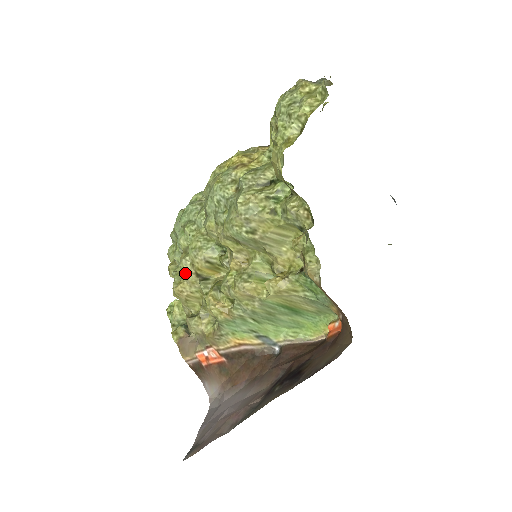
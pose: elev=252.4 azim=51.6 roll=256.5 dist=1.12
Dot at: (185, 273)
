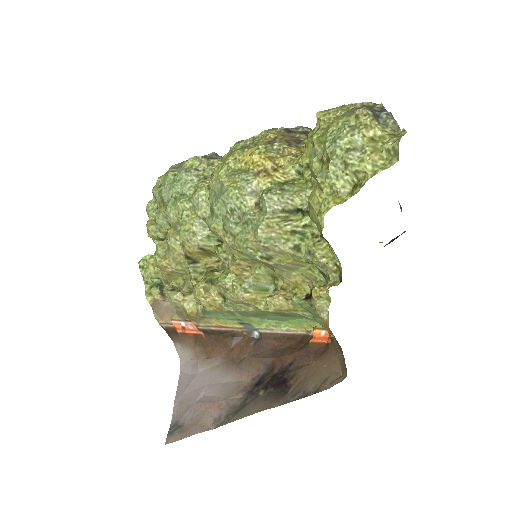
Dot at: (173, 251)
